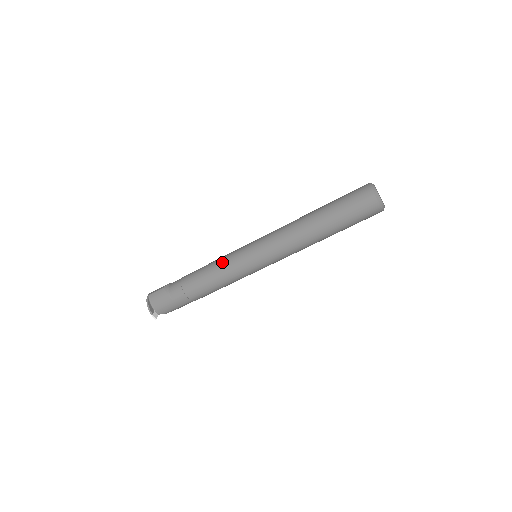
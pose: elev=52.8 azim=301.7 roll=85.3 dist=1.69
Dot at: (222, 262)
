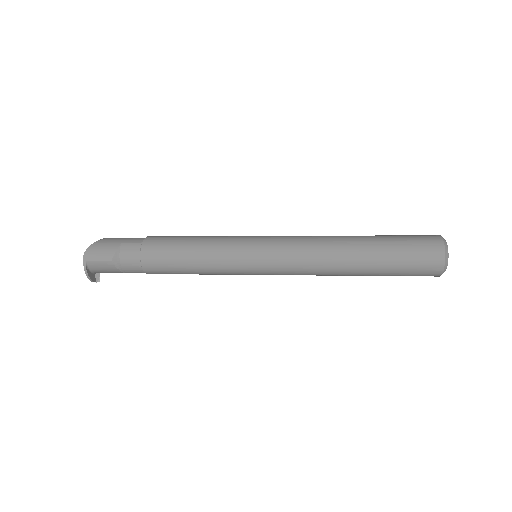
Dot at: (210, 265)
